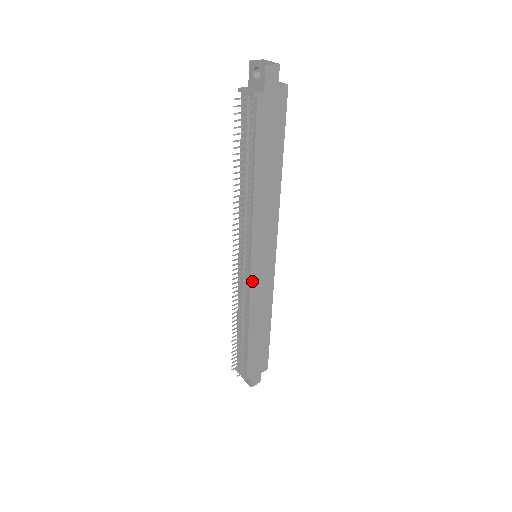
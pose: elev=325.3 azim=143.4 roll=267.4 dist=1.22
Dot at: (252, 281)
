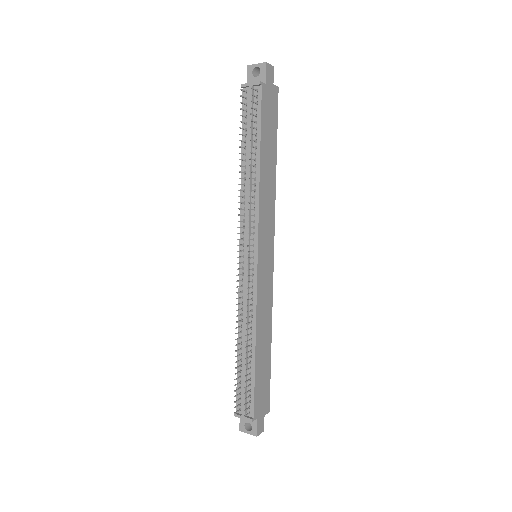
Dot at: (258, 279)
